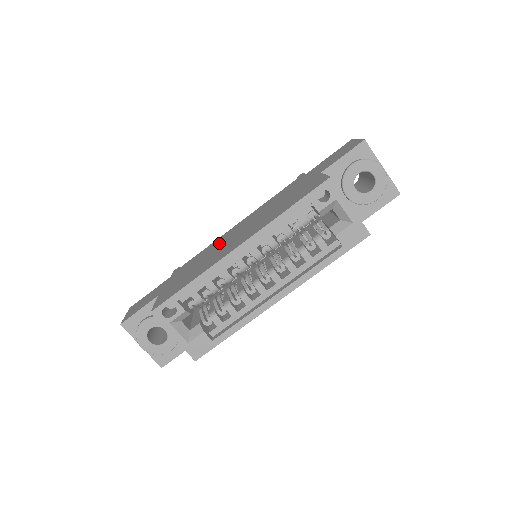
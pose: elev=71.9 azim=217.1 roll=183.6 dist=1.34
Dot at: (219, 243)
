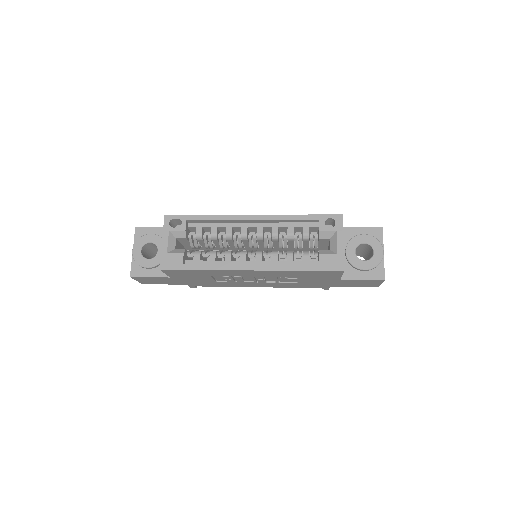
Dot at: occluded
